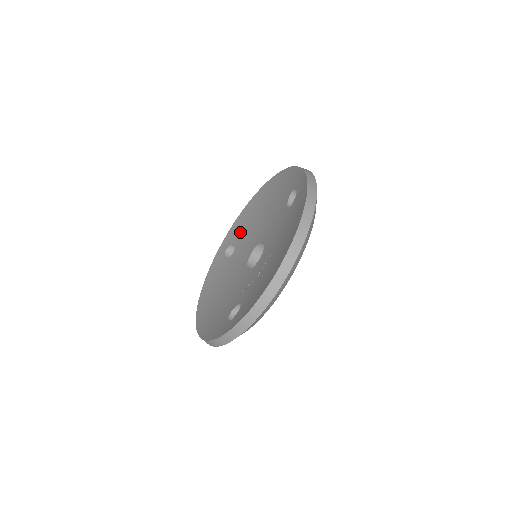
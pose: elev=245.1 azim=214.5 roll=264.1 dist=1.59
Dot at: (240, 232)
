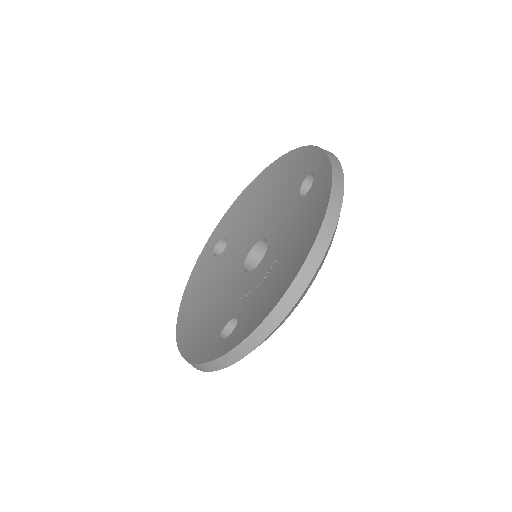
Dot at: (234, 224)
